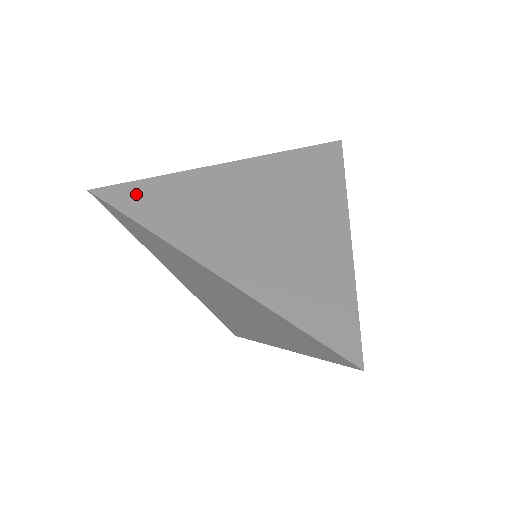
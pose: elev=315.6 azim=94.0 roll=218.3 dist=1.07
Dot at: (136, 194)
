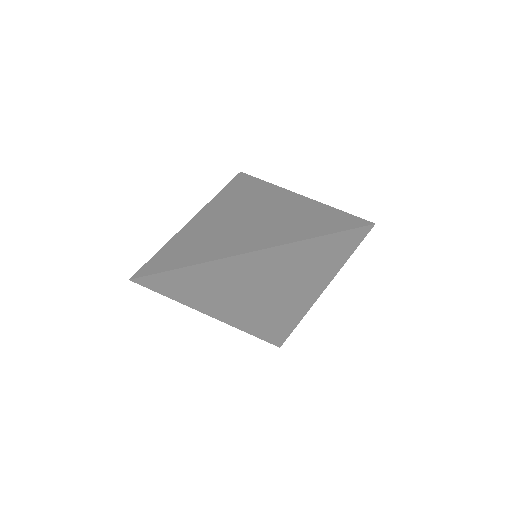
Dot at: (161, 261)
